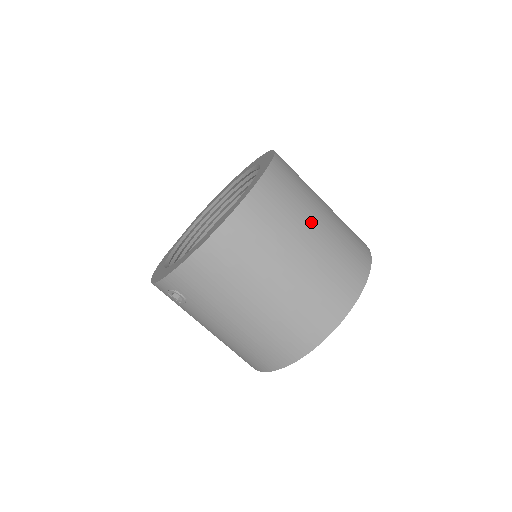
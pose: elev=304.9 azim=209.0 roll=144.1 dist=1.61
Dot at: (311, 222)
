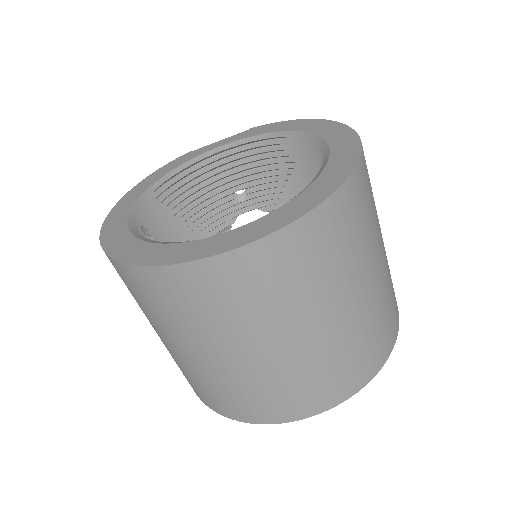
Dot at: (293, 327)
